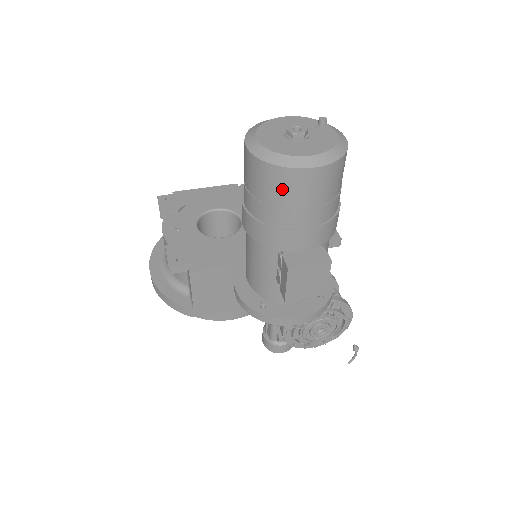
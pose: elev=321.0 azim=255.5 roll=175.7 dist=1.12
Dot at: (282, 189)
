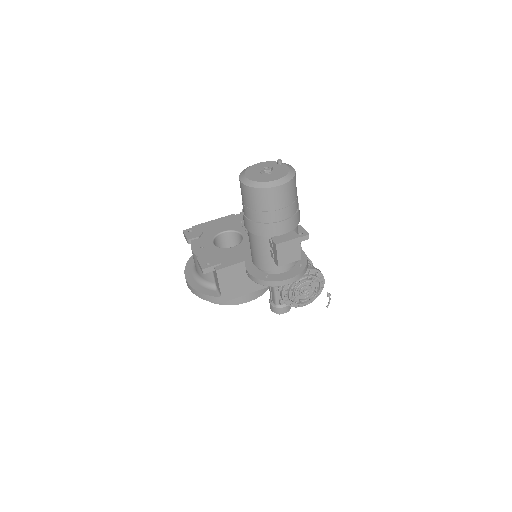
Dot at: (264, 200)
